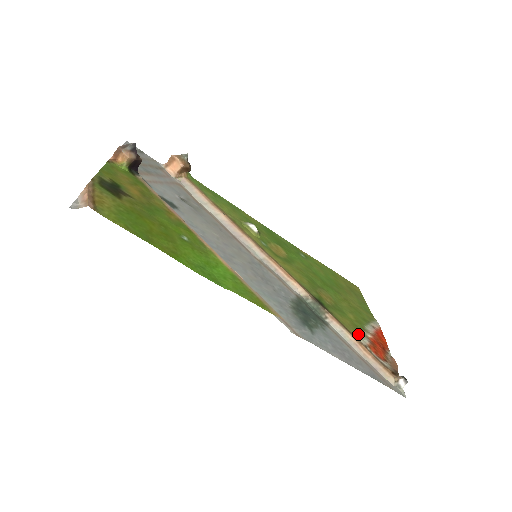
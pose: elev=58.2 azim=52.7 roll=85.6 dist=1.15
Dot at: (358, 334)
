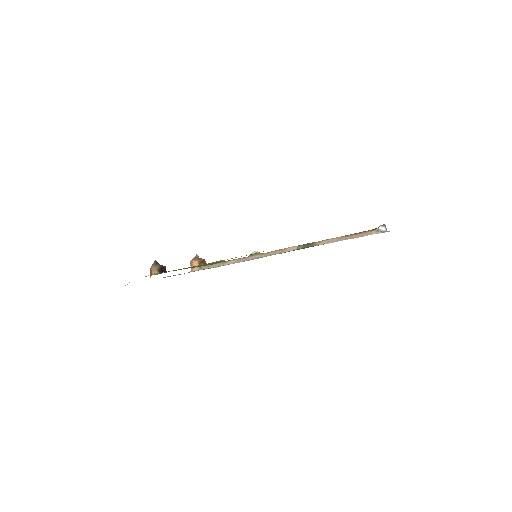
Dot at: occluded
